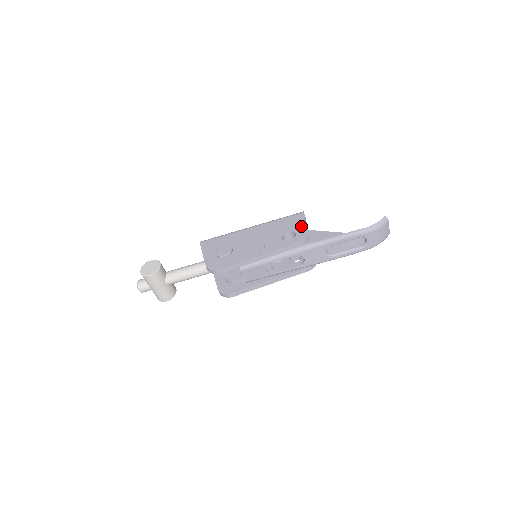
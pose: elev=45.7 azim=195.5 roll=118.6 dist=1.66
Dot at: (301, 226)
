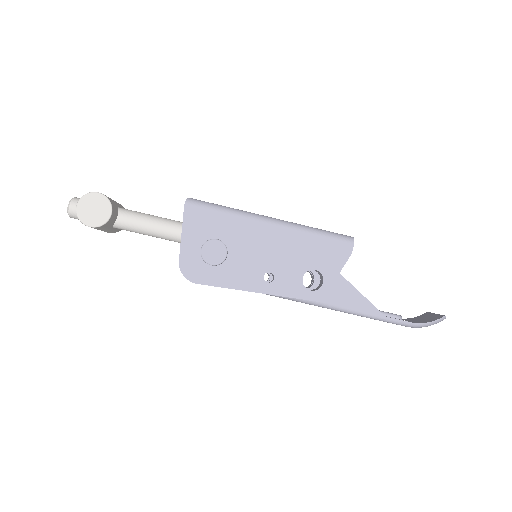
Dot at: (337, 272)
